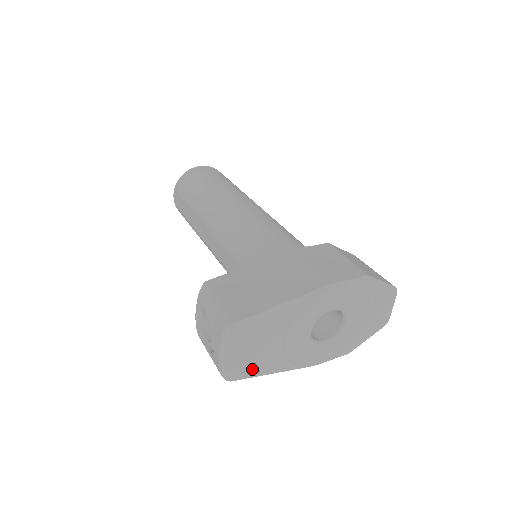
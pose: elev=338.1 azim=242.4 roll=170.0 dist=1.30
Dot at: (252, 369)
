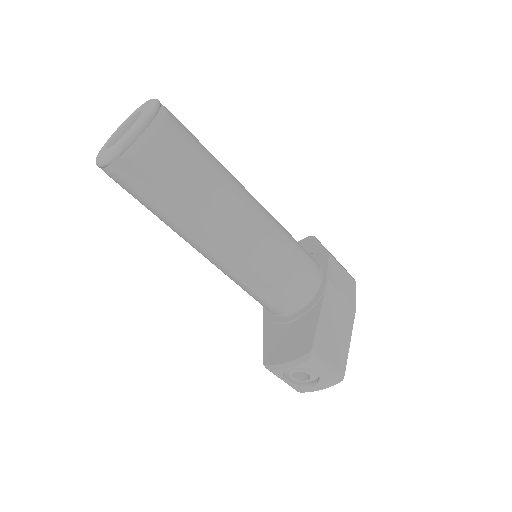
Dot at: occluded
